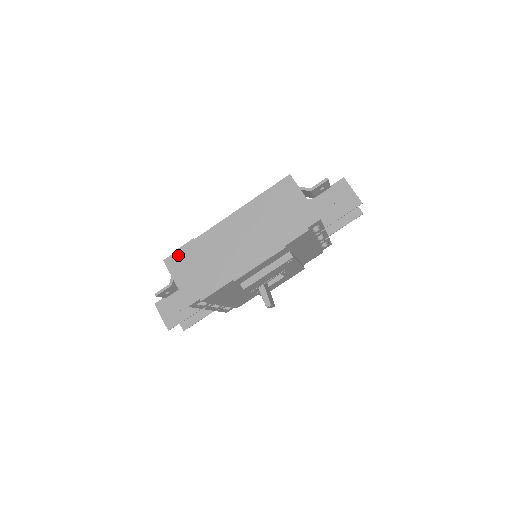
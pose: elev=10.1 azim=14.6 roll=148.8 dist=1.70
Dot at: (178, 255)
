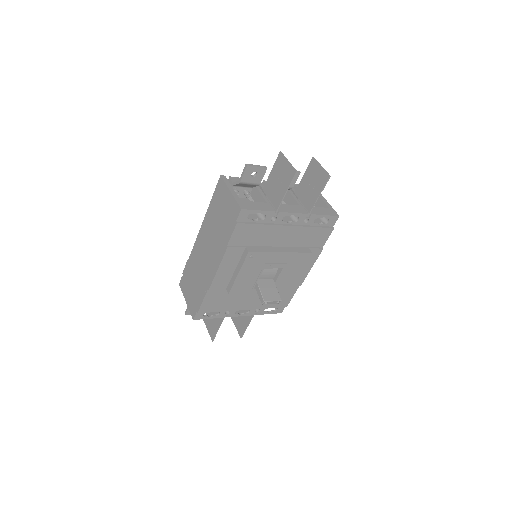
Dot at: (184, 277)
